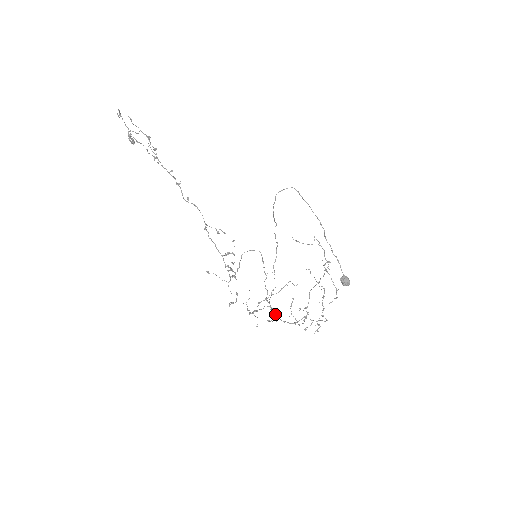
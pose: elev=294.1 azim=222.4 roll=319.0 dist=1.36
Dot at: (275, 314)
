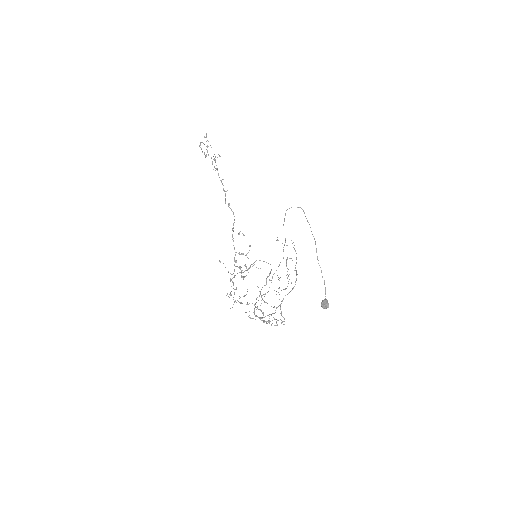
Dot at: (254, 310)
